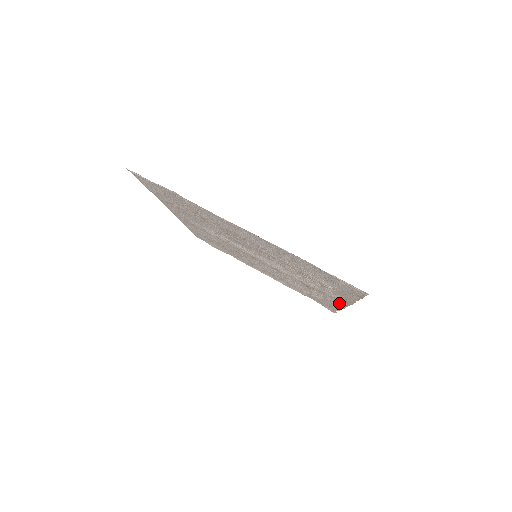
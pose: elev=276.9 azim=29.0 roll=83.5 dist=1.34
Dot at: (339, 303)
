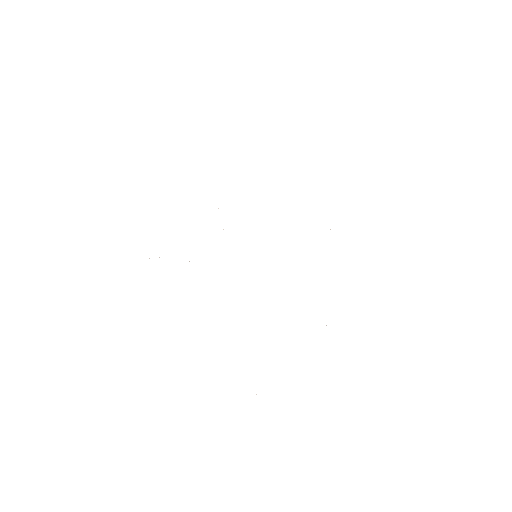
Dot at: occluded
